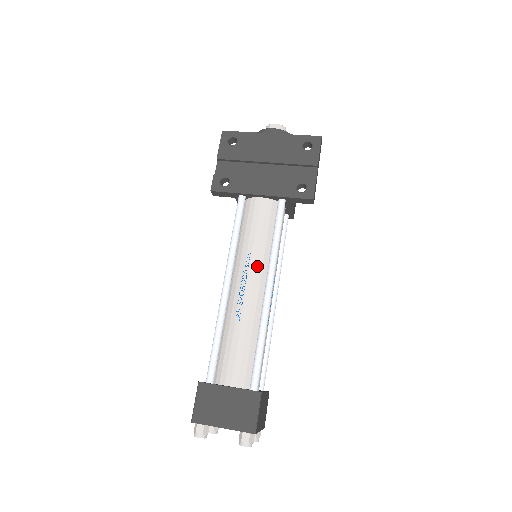
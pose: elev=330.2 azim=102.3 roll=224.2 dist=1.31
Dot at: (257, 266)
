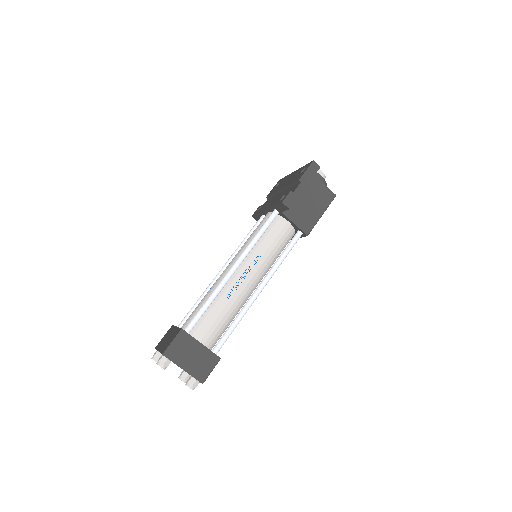
Dot at: (239, 255)
